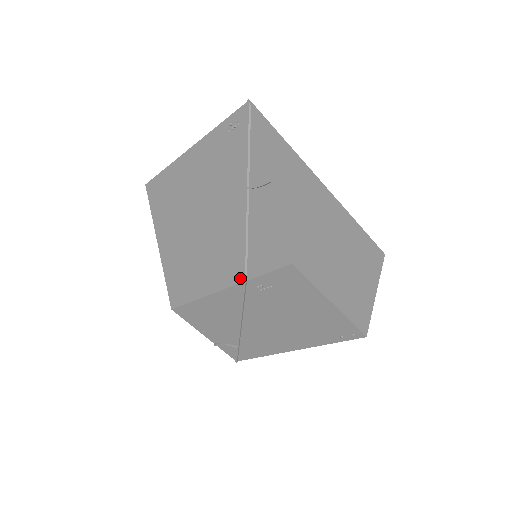
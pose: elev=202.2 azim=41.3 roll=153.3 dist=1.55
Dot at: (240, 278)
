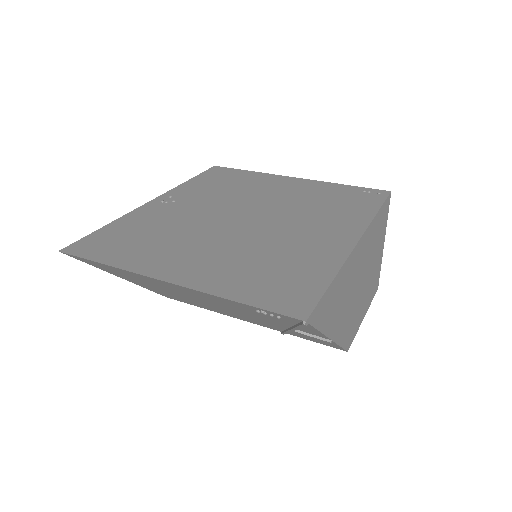
Dot at: occluded
